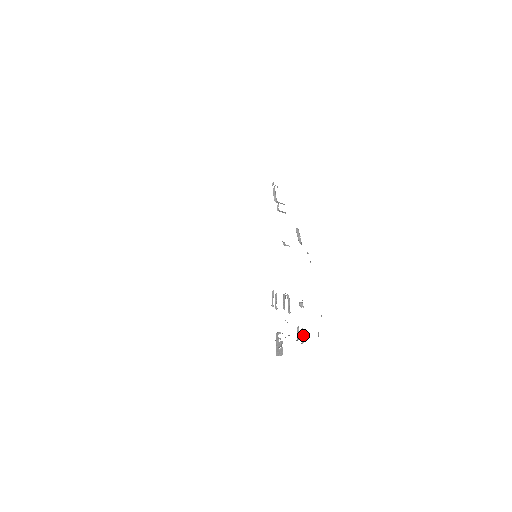
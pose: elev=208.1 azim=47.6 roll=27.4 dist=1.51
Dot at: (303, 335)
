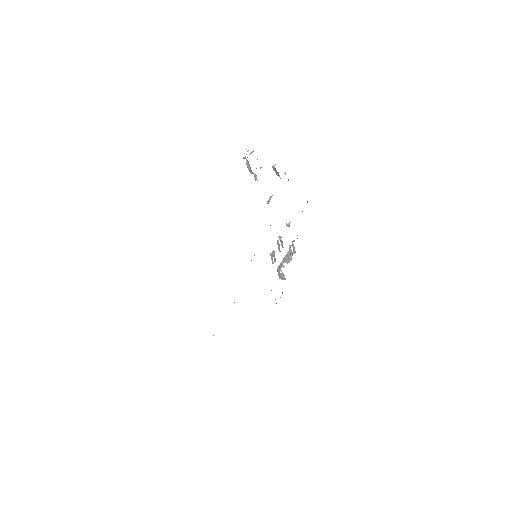
Dot at: (294, 247)
